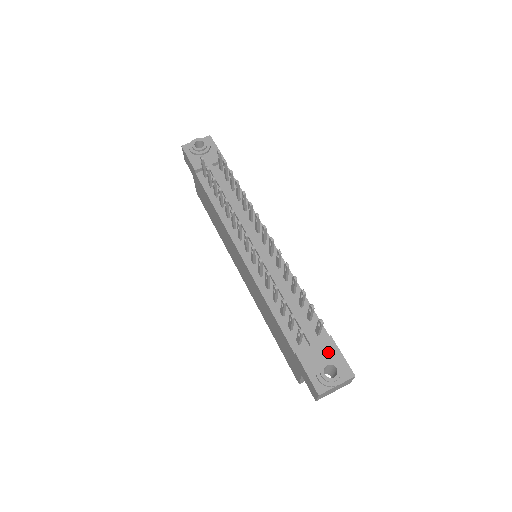
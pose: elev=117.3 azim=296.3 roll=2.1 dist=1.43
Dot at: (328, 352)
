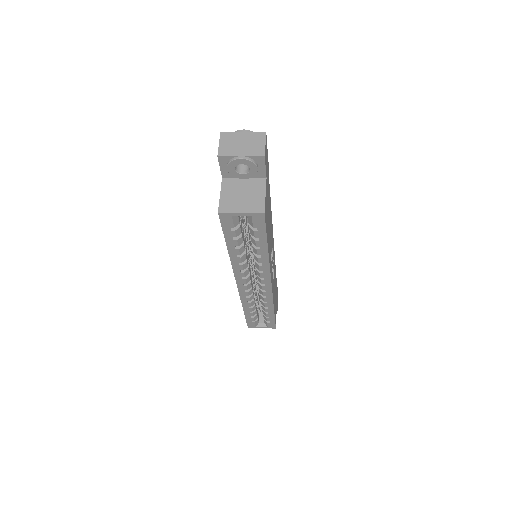
Dot at: occluded
